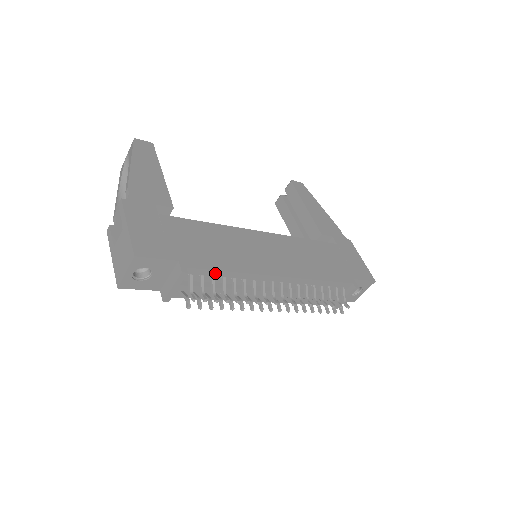
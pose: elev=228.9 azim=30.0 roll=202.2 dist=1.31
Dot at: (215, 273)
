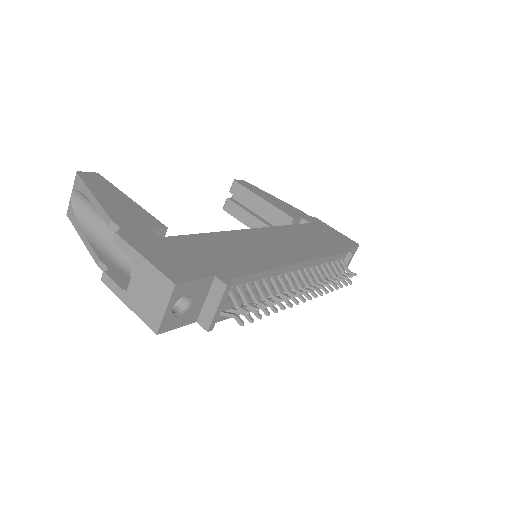
Dot at: (250, 278)
